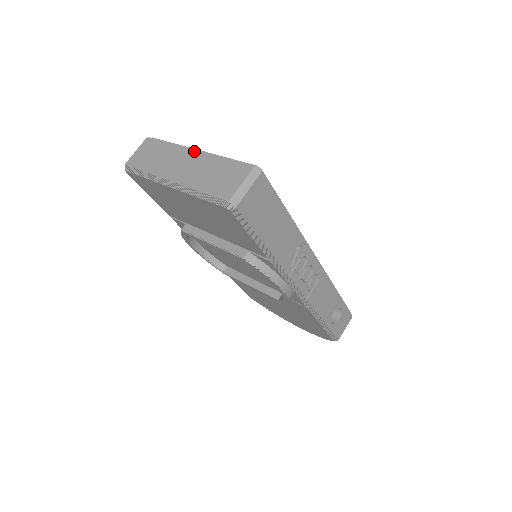
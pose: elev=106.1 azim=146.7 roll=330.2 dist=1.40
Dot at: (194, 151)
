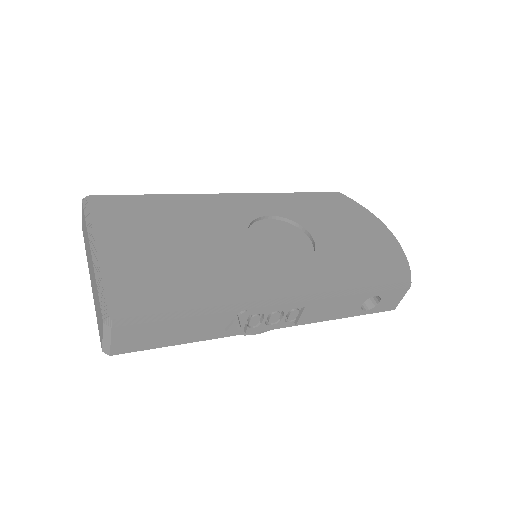
Dot at: (91, 255)
